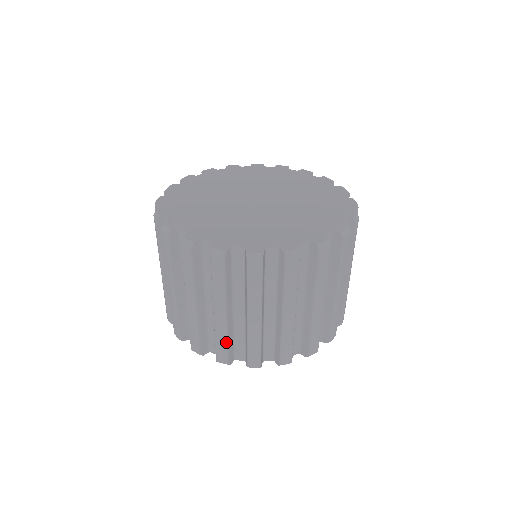
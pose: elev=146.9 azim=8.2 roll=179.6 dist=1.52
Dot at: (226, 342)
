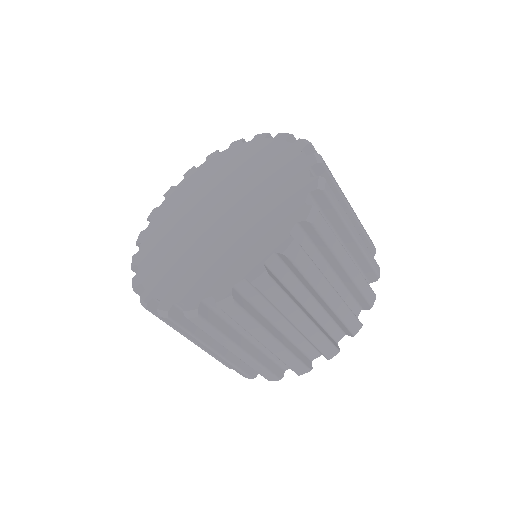
Dot at: occluded
